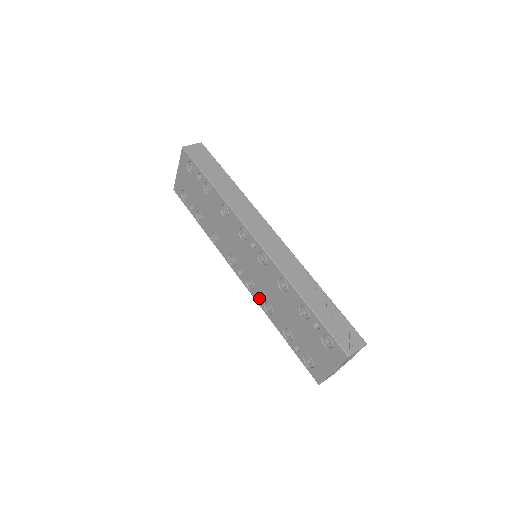
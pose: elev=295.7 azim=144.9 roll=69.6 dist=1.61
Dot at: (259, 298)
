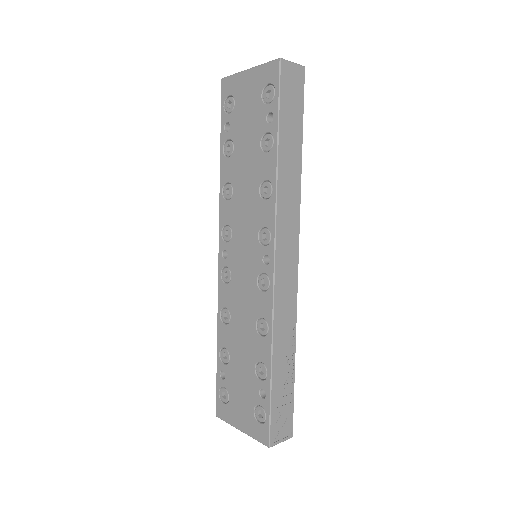
Dot at: (224, 297)
